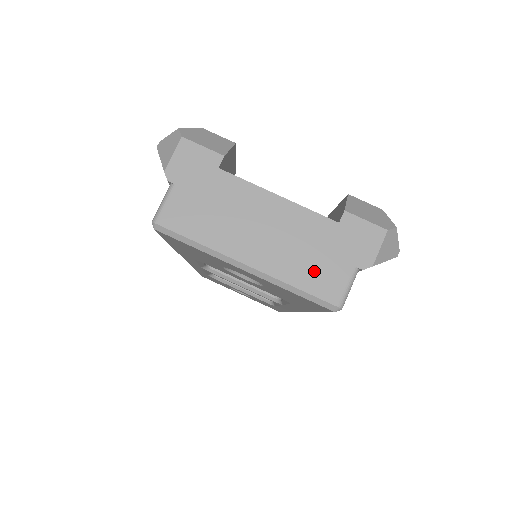
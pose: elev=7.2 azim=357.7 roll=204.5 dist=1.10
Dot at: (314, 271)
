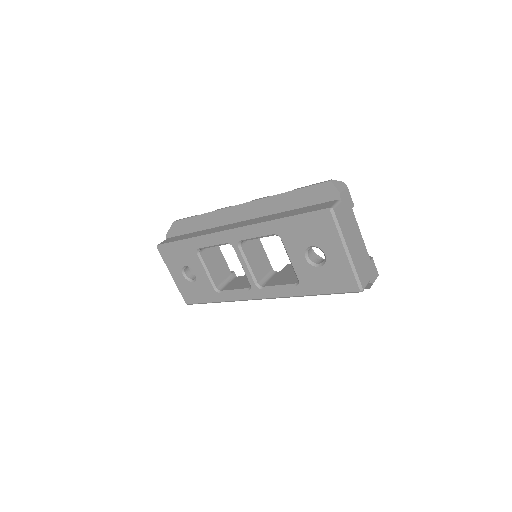
Dot at: (362, 271)
